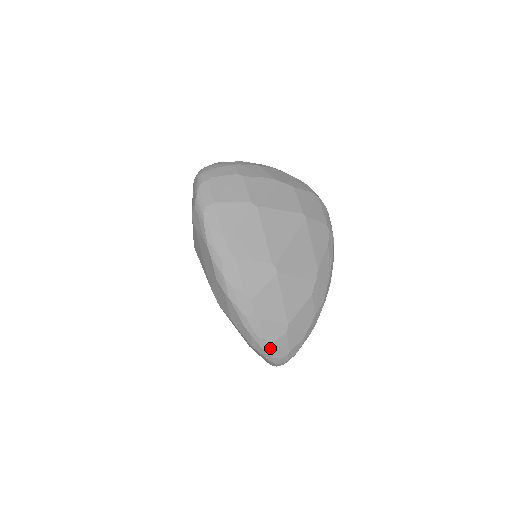
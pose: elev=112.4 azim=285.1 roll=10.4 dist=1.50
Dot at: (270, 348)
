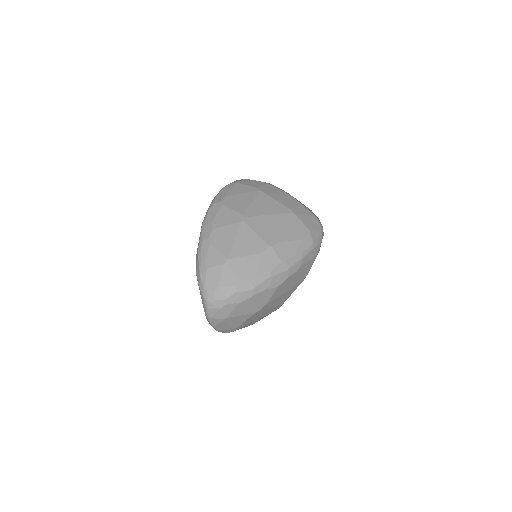
Dot at: (205, 273)
